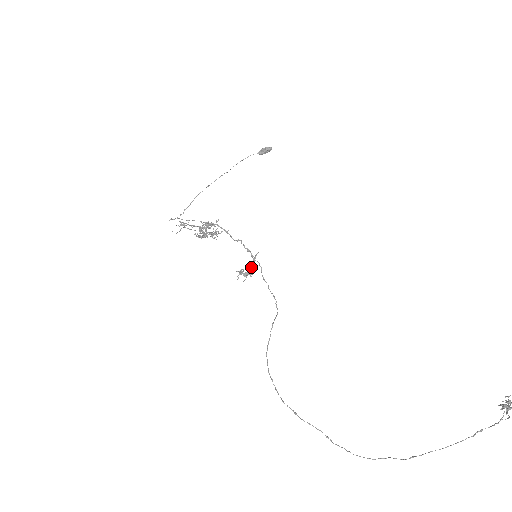
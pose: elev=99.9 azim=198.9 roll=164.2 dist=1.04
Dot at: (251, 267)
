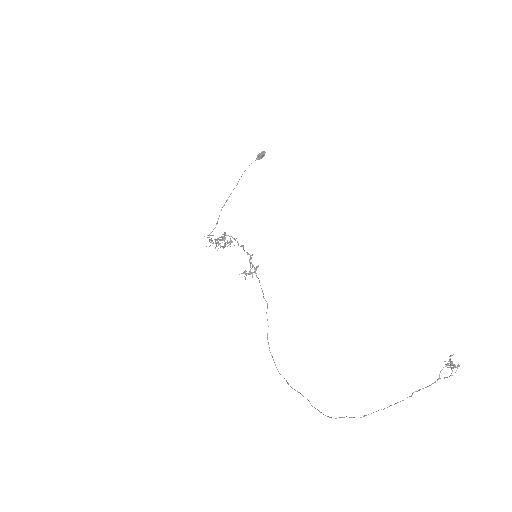
Dot at: (250, 267)
